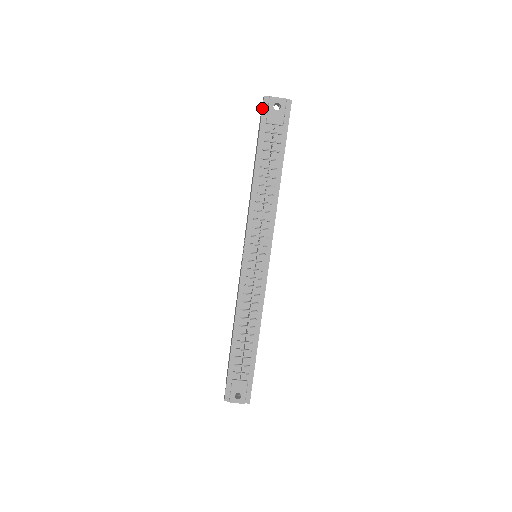
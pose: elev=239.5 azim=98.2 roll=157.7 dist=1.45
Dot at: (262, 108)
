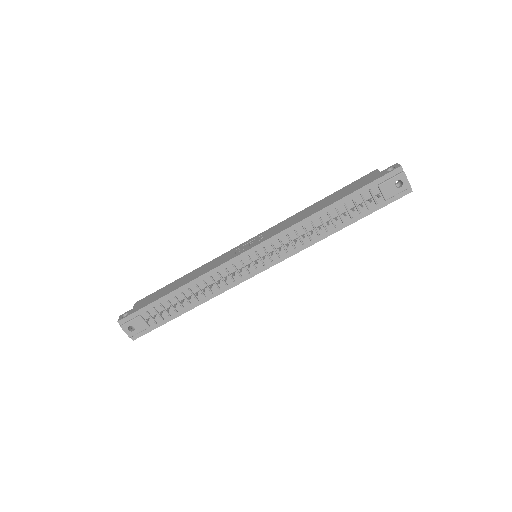
Dot at: (389, 172)
